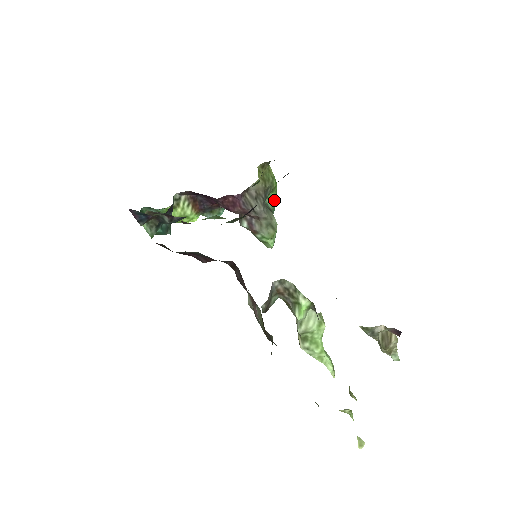
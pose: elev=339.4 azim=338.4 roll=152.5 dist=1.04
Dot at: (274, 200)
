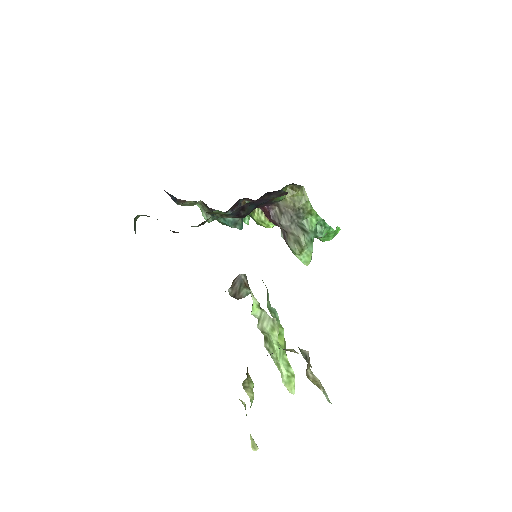
Dot at: (316, 223)
